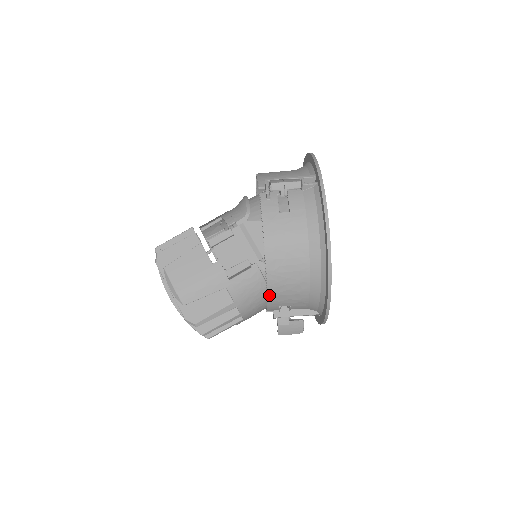
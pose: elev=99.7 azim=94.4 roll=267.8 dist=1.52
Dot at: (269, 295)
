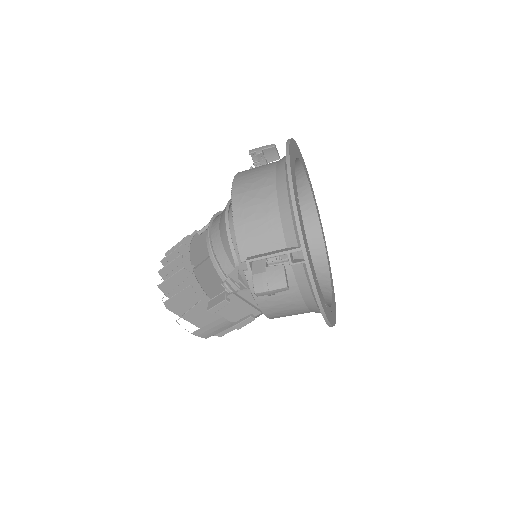
Dot at: occluded
